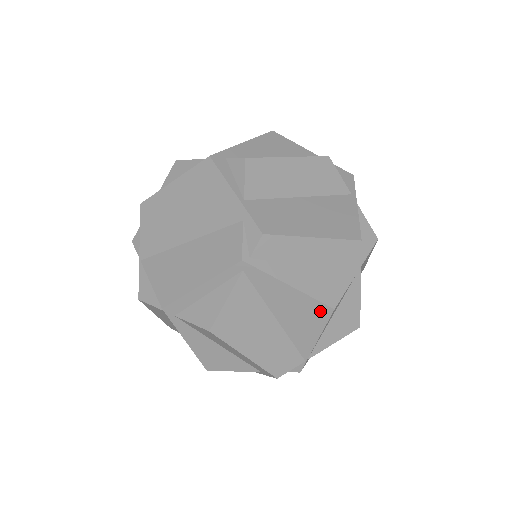
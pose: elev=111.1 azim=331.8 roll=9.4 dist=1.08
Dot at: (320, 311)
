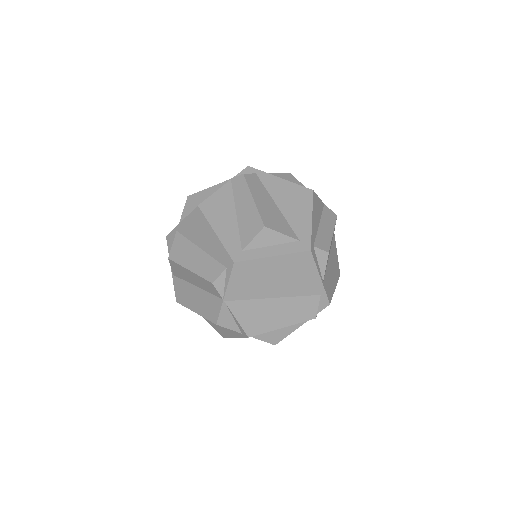
Dot at: occluded
